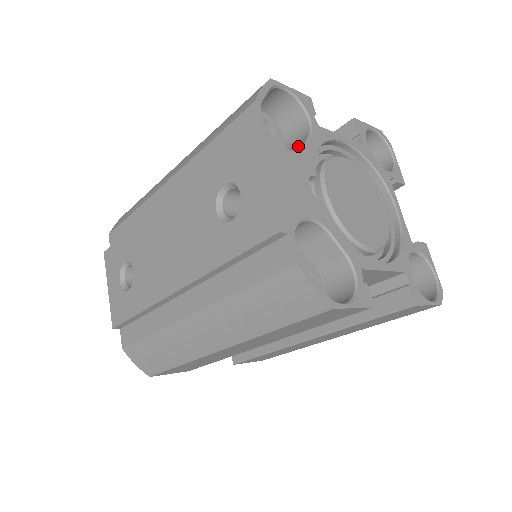
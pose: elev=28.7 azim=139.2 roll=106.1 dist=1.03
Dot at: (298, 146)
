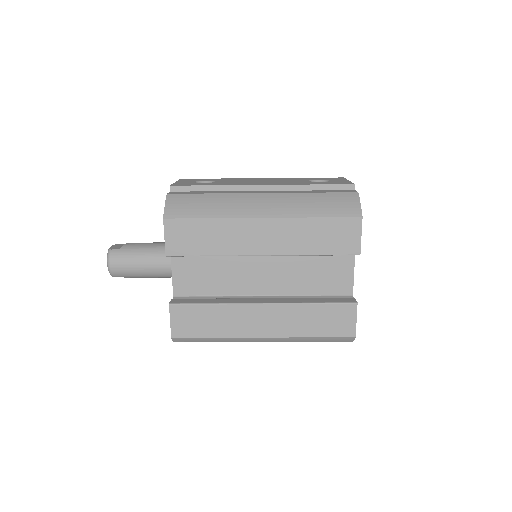
Dot at: occluded
